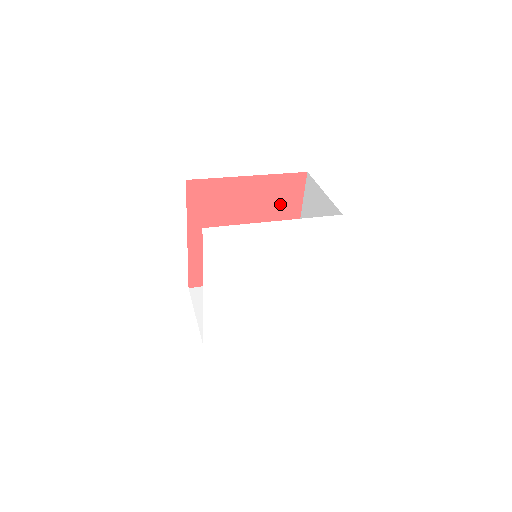
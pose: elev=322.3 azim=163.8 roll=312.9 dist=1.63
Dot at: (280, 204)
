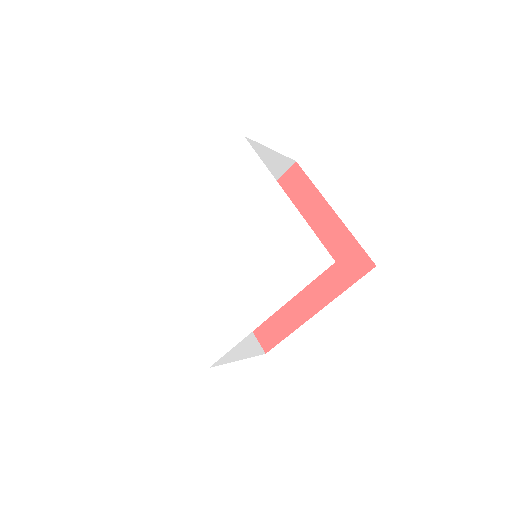
Dot at: (328, 268)
